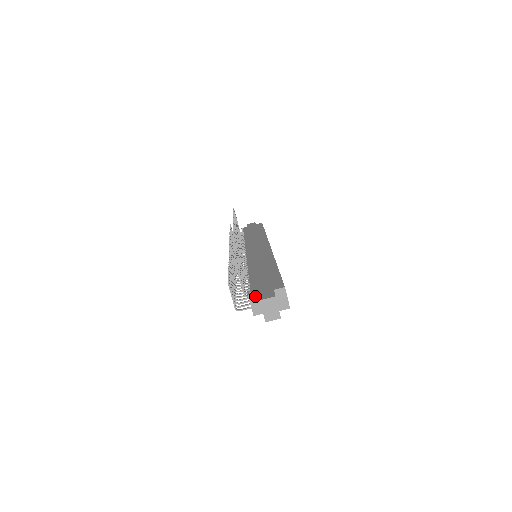
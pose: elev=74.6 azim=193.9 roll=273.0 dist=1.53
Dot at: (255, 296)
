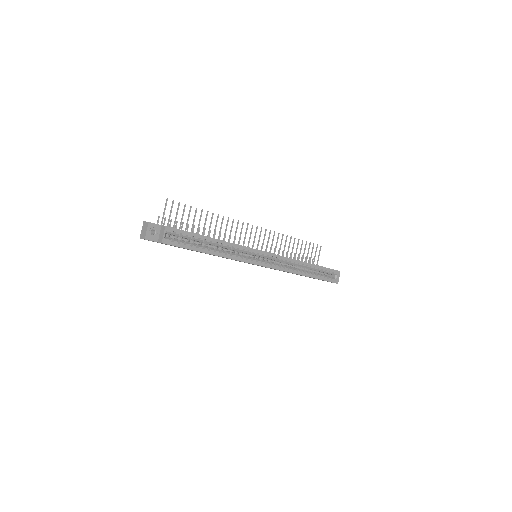
Dot at: occluded
